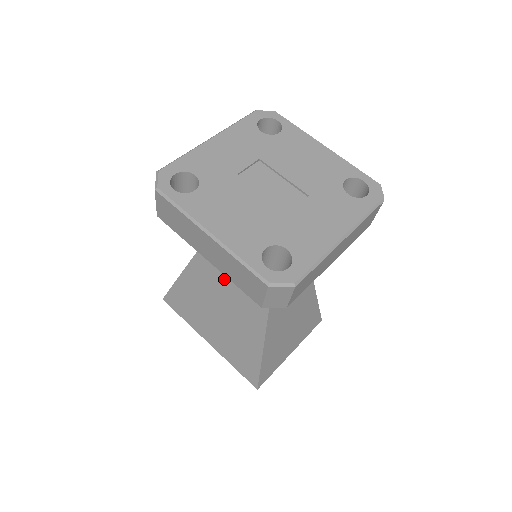
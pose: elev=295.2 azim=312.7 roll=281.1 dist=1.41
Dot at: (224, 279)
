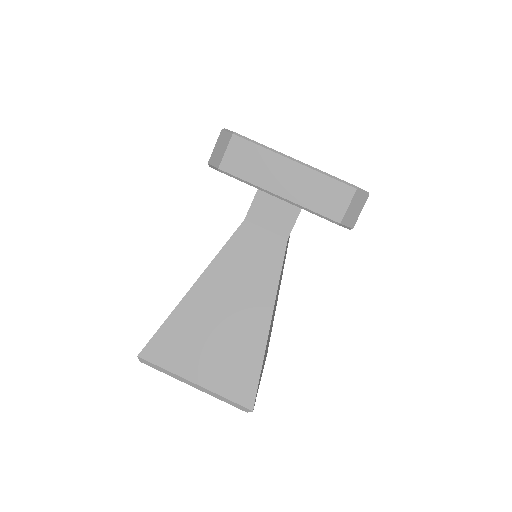
Dot at: occluded
